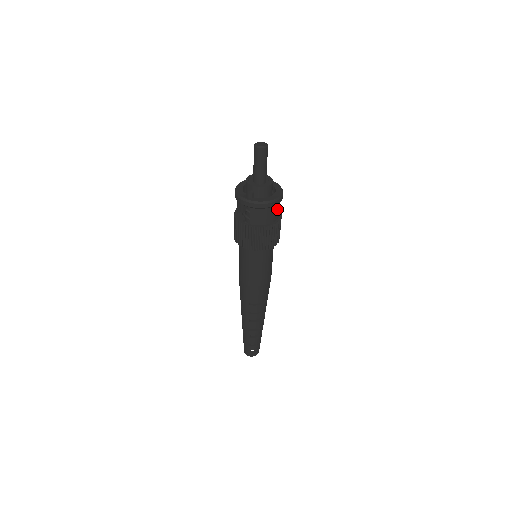
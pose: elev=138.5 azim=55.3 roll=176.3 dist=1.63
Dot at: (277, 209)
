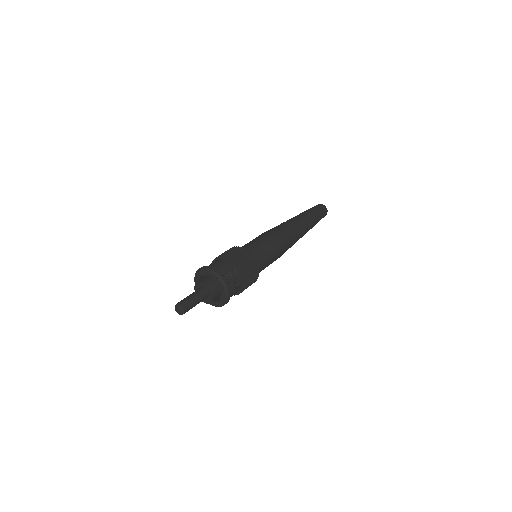
Dot at: (231, 296)
